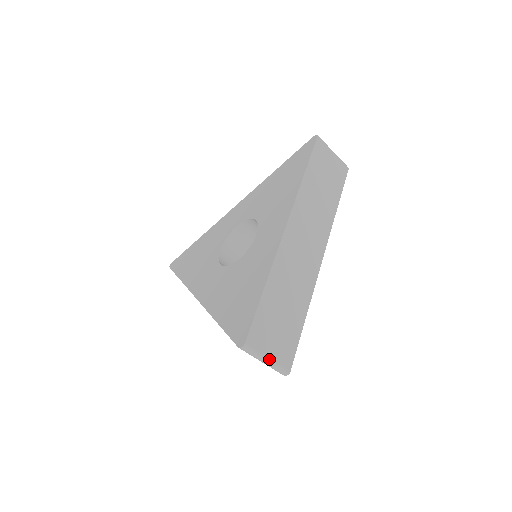
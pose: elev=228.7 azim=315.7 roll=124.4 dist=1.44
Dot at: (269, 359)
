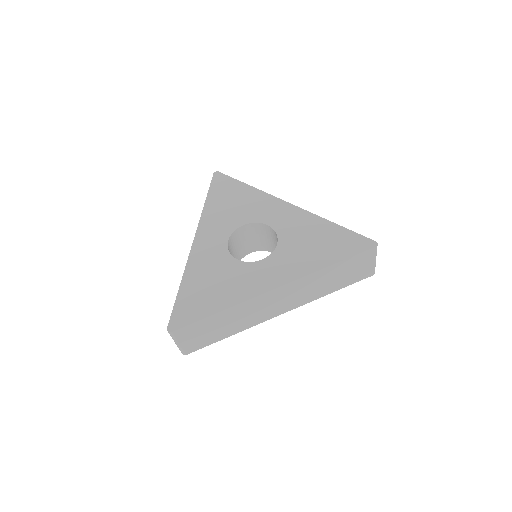
Dot at: (179, 344)
